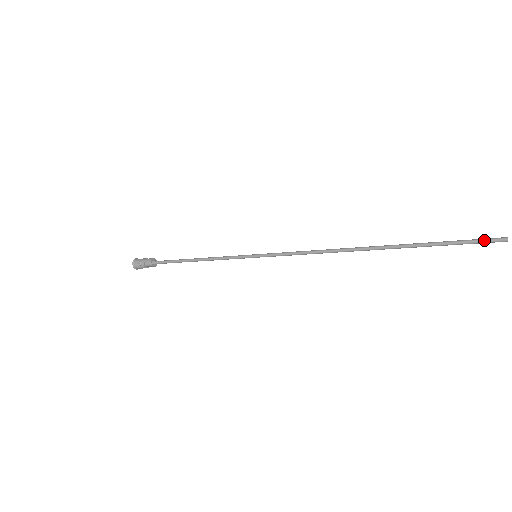
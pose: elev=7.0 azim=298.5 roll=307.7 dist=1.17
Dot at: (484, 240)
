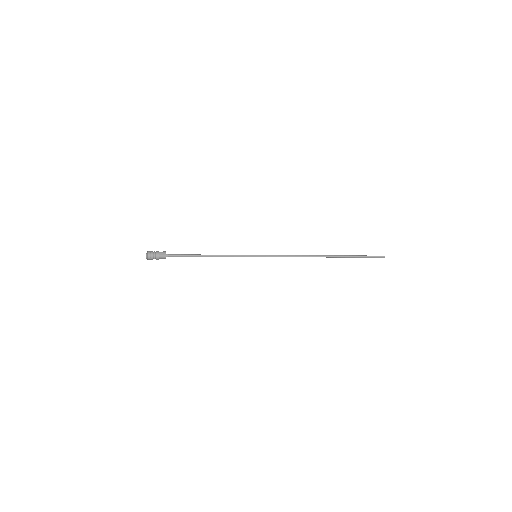
Dot at: (376, 256)
